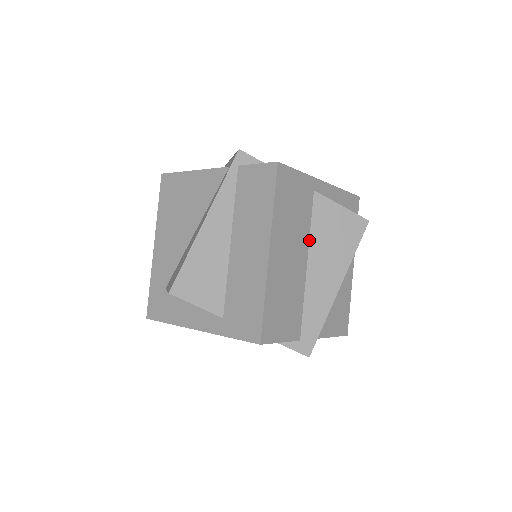
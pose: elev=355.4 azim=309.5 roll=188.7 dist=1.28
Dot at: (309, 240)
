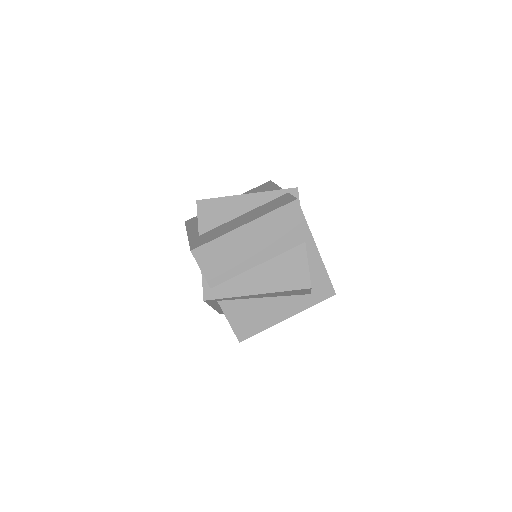
Dot at: (274, 257)
